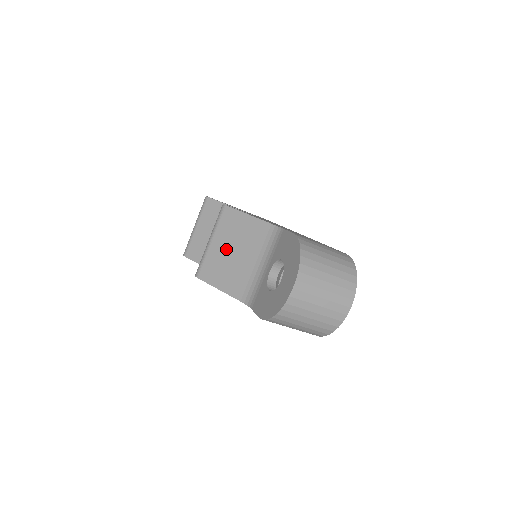
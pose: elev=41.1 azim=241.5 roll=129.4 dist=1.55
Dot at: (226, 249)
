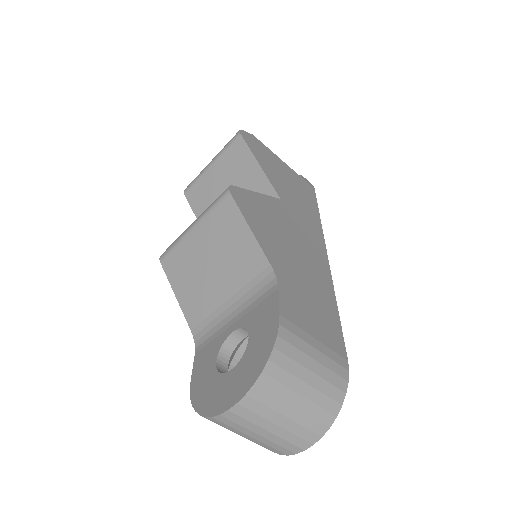
Dot at: (204, 253)
